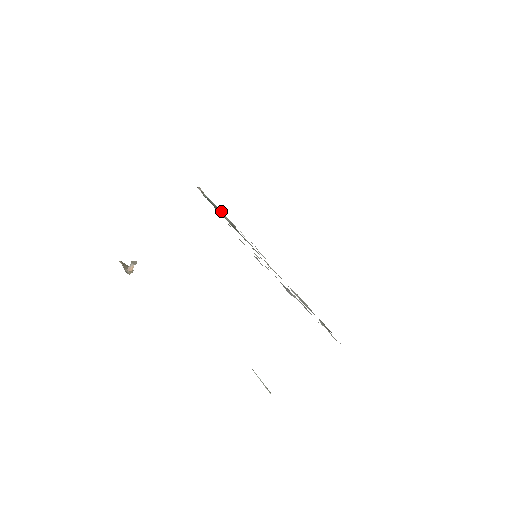
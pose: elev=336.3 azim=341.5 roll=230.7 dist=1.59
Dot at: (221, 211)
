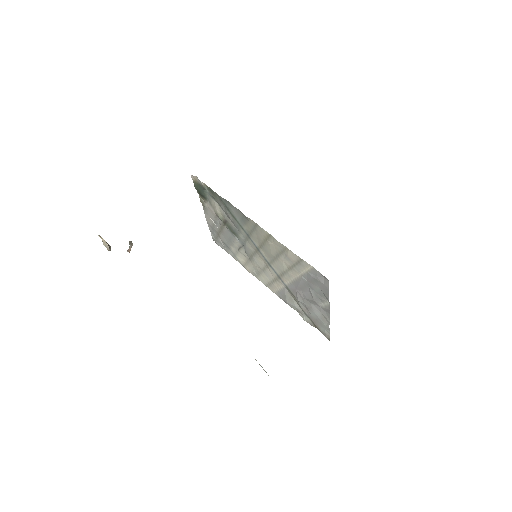
Dot at: (217, 205)
